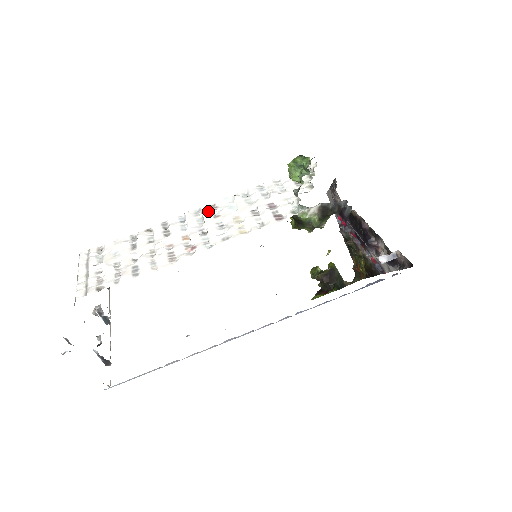
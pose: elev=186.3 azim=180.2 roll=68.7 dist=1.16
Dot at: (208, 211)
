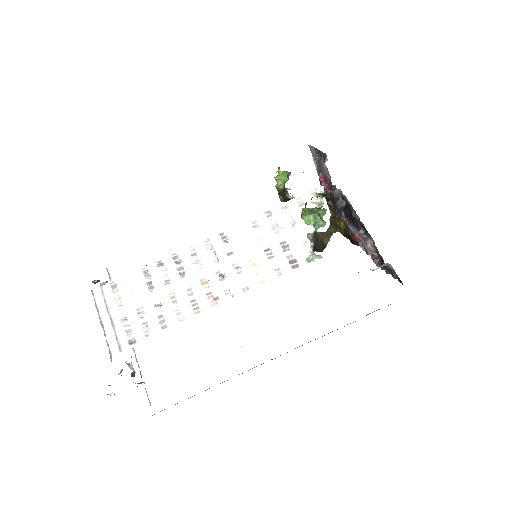
Dot at: (219, 245)
